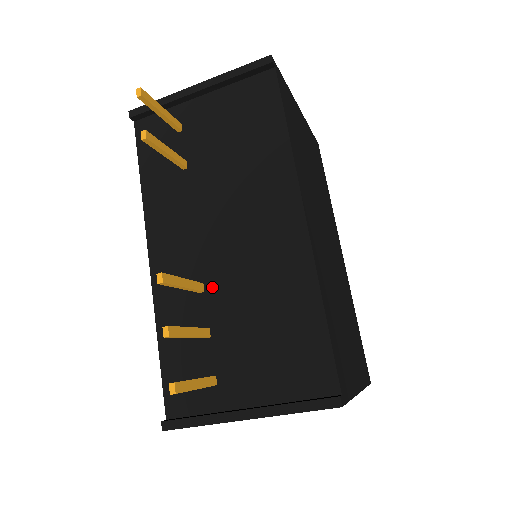
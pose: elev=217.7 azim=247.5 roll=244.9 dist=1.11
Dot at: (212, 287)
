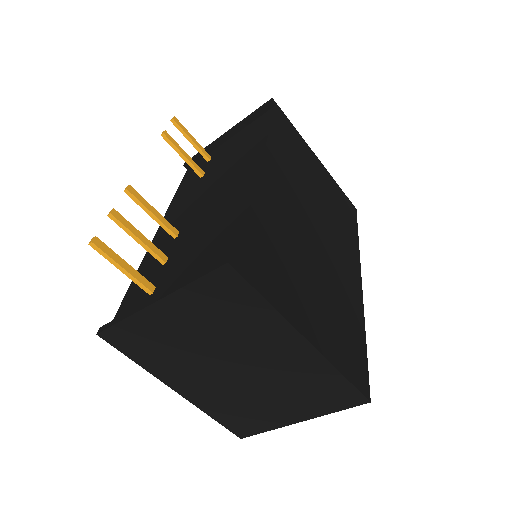
Dot at: (183, 232)
